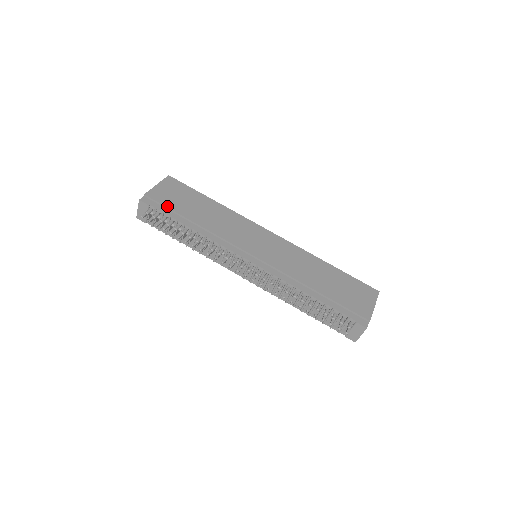
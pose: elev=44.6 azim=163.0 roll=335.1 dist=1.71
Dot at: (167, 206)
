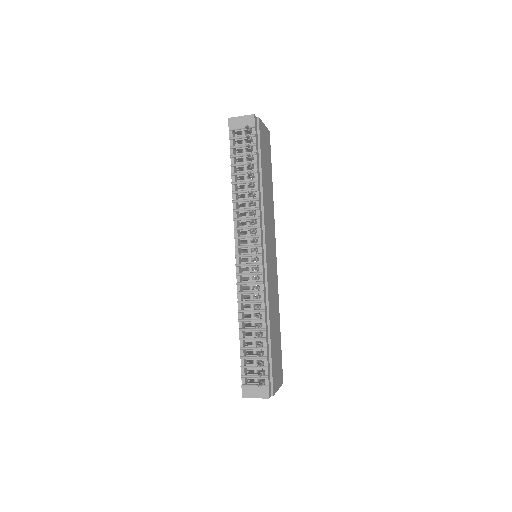
Dot at: (261, 145)
